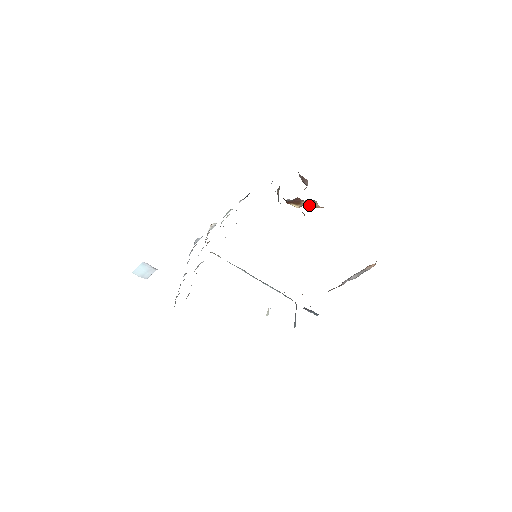
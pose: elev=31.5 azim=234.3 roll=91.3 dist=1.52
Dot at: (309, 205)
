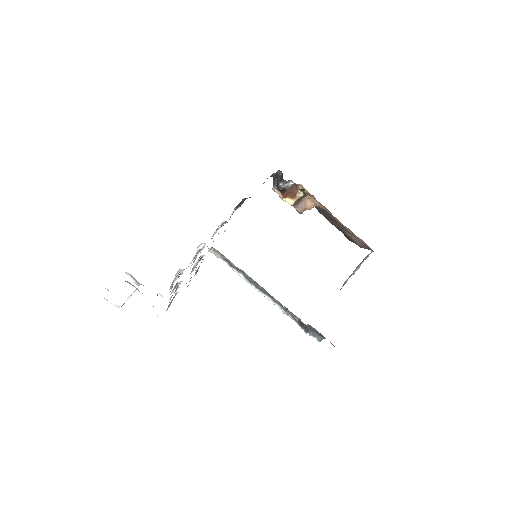
Dot at: (300, 206)
